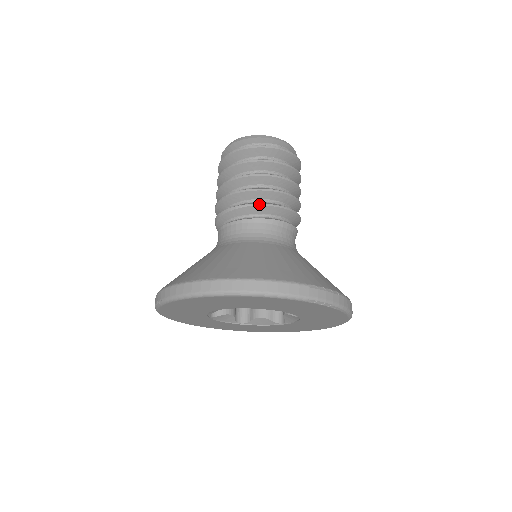
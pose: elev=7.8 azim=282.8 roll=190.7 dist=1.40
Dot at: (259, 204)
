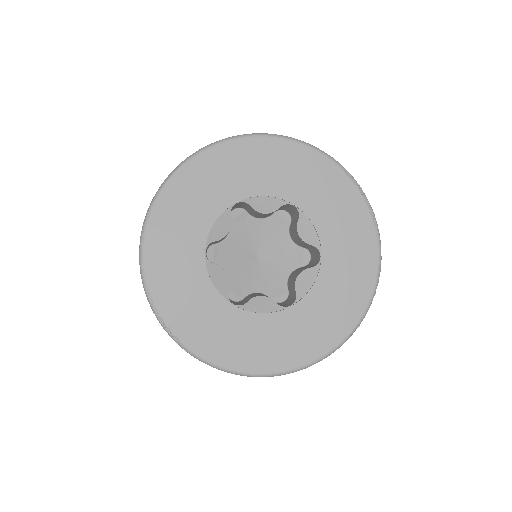
Dot at: occluded
